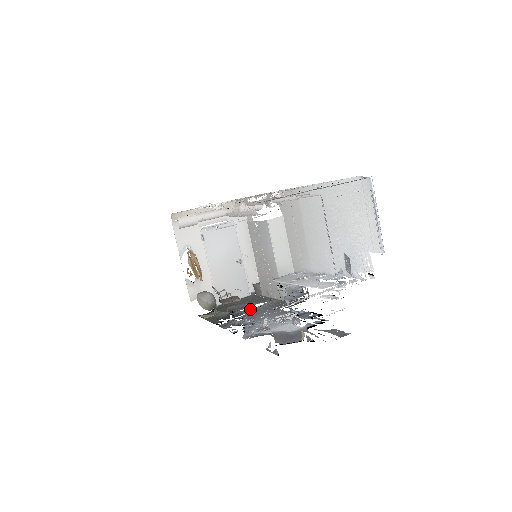
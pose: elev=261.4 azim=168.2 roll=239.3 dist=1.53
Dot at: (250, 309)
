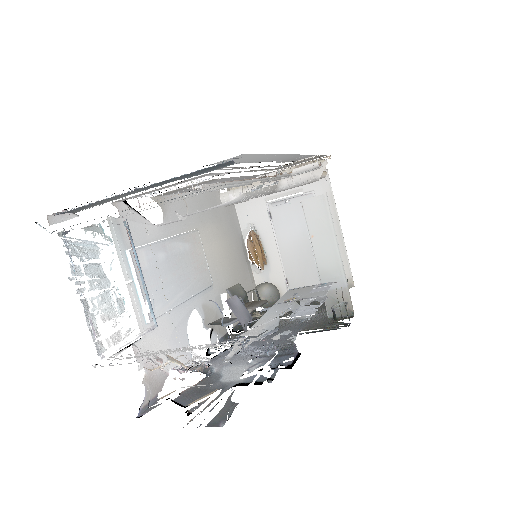
Dot at: (286, 320)
